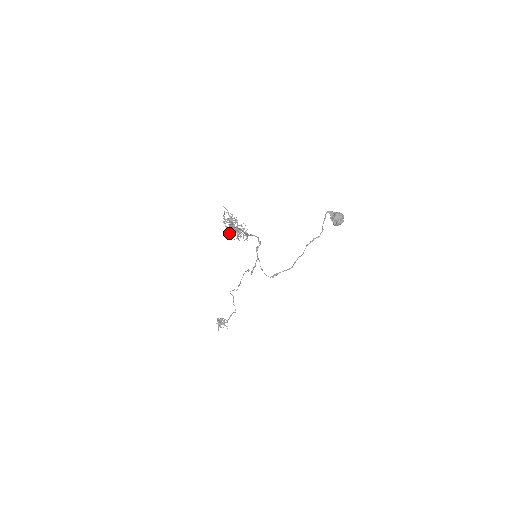
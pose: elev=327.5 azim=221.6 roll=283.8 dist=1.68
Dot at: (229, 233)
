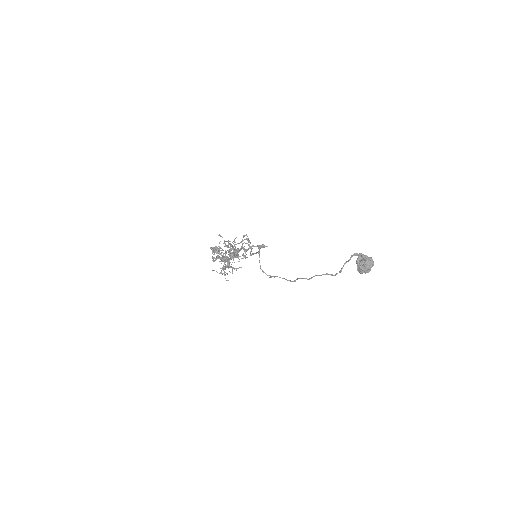
Dot at: (217, 272)
